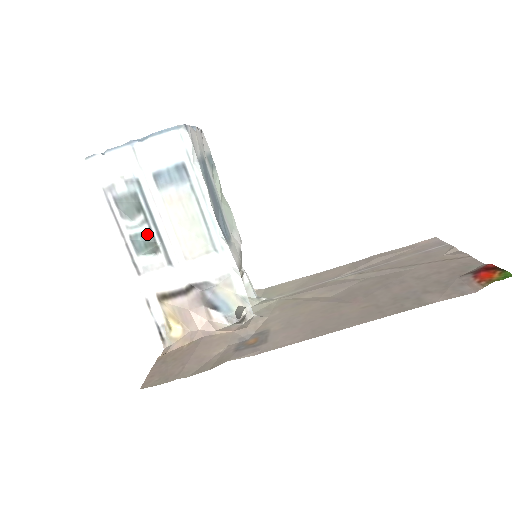
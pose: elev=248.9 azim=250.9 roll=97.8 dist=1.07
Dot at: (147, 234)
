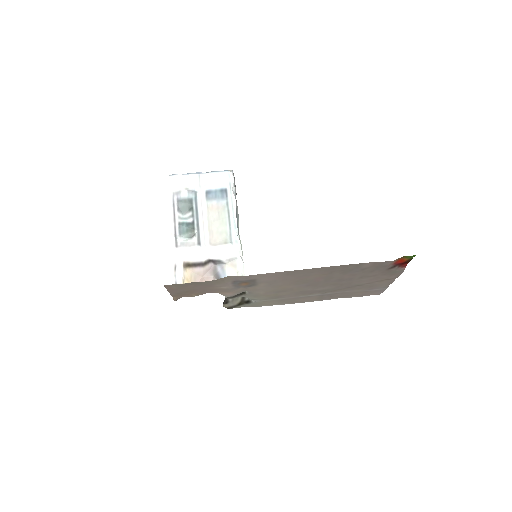
Dot at: (190, 224)
